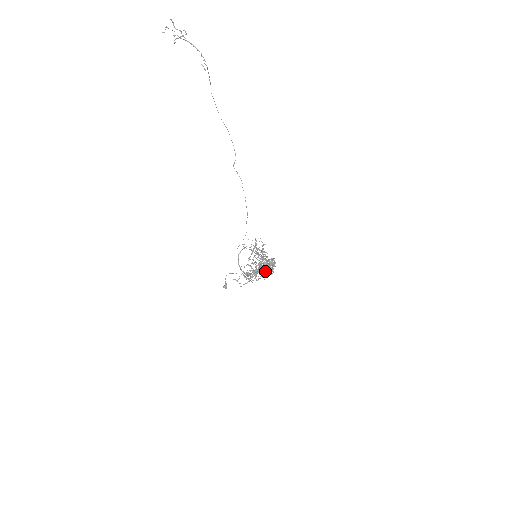
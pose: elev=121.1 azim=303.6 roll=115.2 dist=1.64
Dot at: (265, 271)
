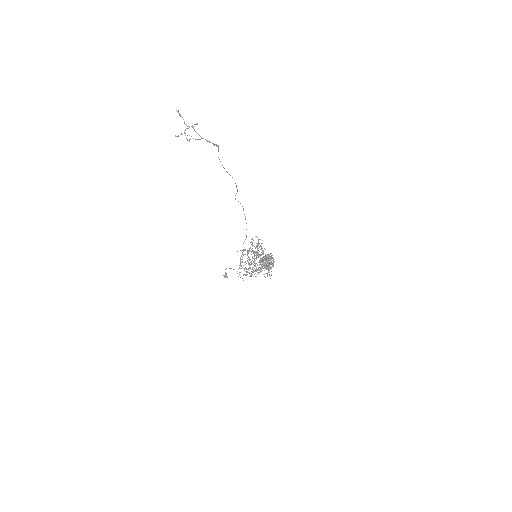
Dot at: occluded
